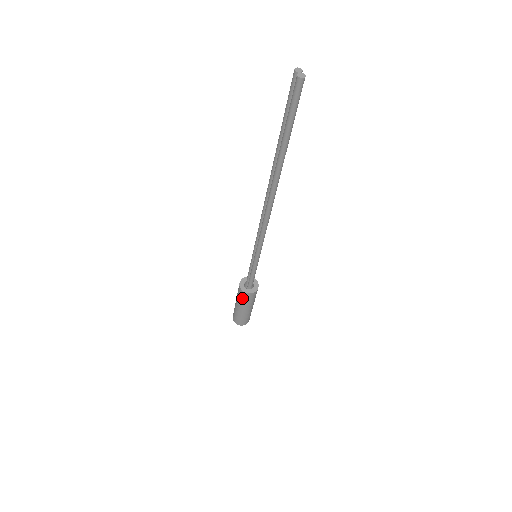
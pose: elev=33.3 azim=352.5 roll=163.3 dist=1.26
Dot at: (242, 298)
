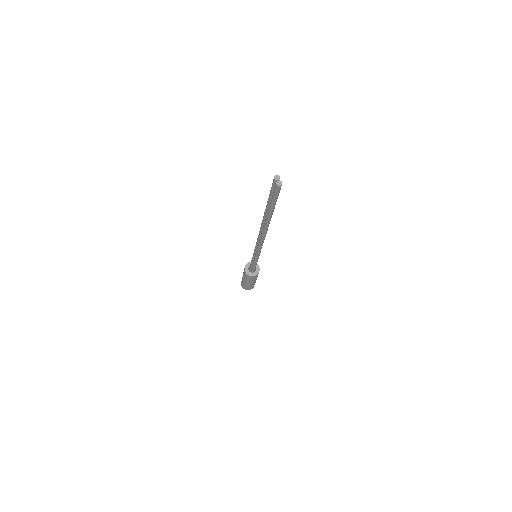
Dot at: (247, 278)
